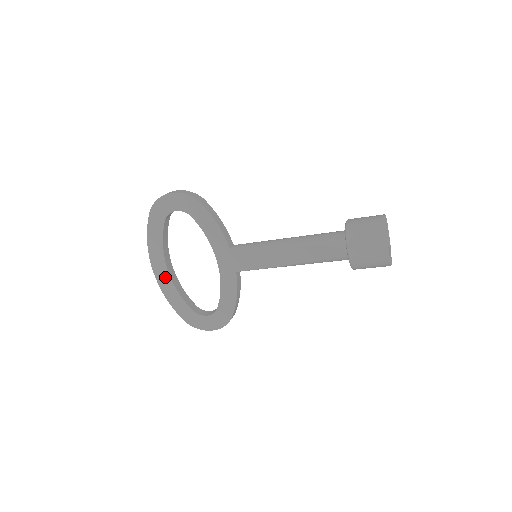
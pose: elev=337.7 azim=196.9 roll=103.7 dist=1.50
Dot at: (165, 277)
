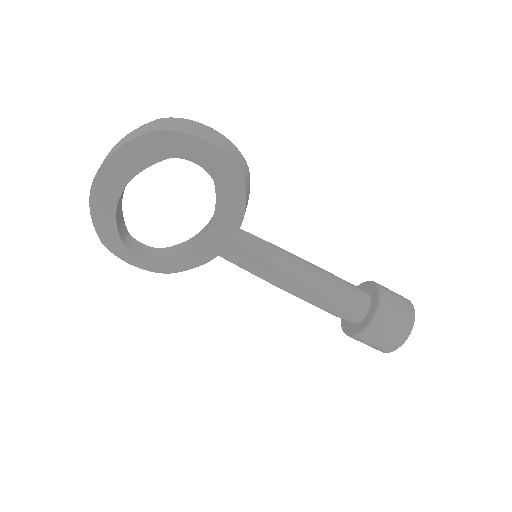
Dot at: (108, 199)
